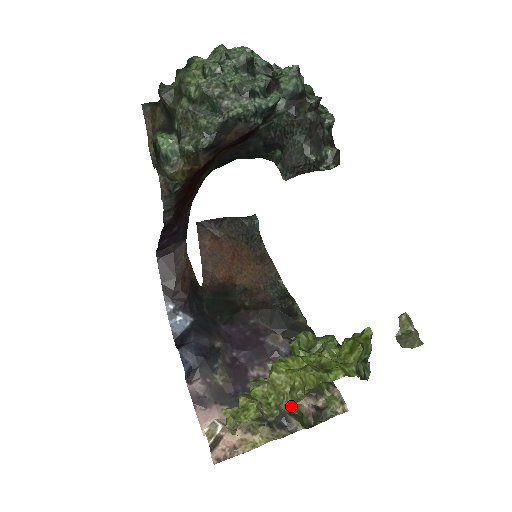
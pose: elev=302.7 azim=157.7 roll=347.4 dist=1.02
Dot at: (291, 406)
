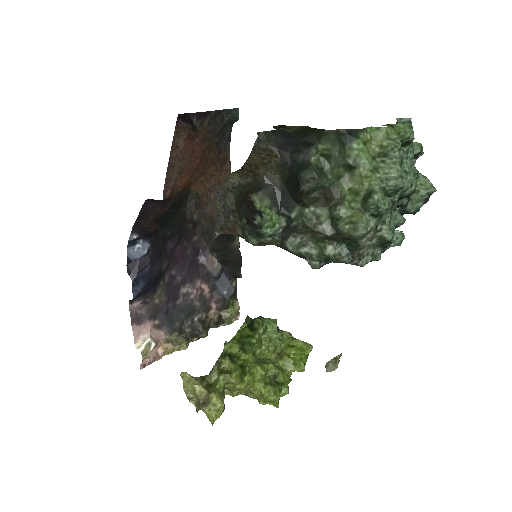
Dot at: (241, 394)
